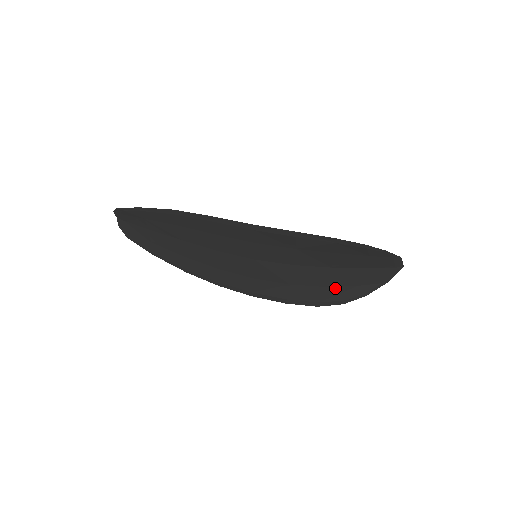
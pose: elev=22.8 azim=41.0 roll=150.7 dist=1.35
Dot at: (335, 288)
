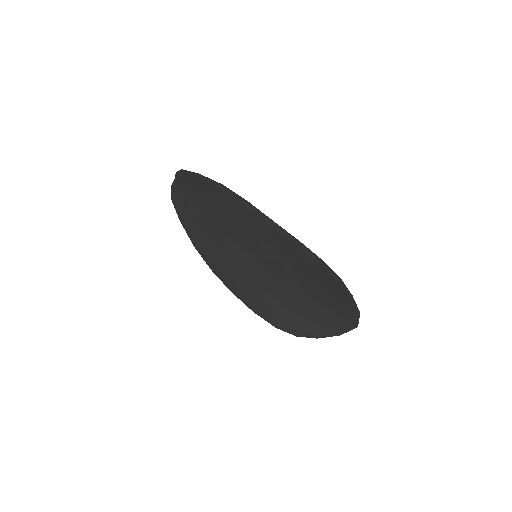
Dot at: (298, 317)
